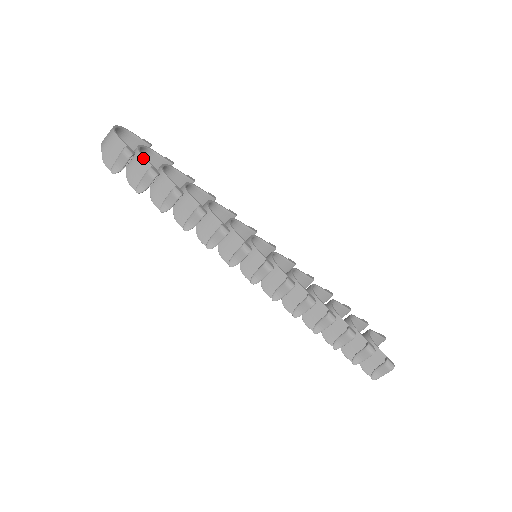
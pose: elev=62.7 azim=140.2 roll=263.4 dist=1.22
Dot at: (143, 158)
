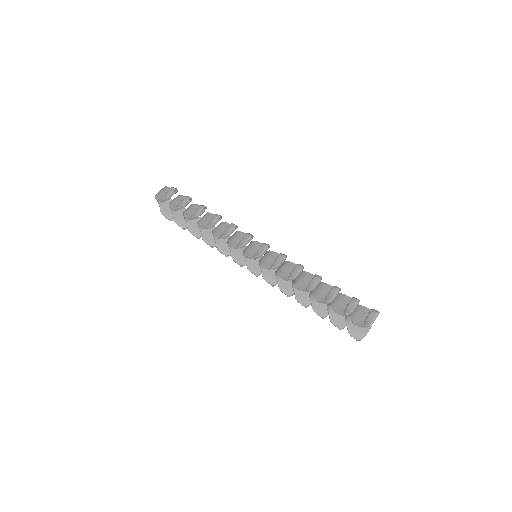
Dot at: (182, 196)
